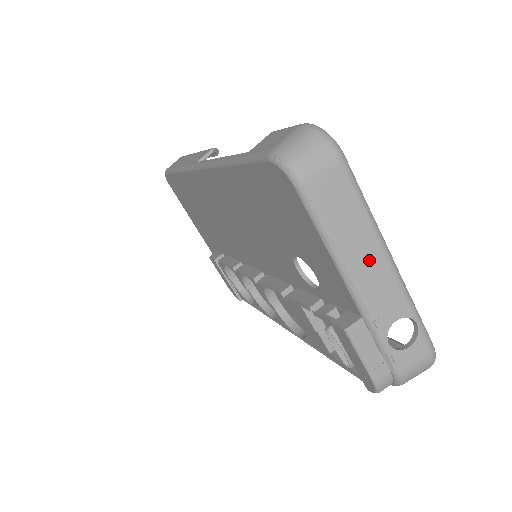
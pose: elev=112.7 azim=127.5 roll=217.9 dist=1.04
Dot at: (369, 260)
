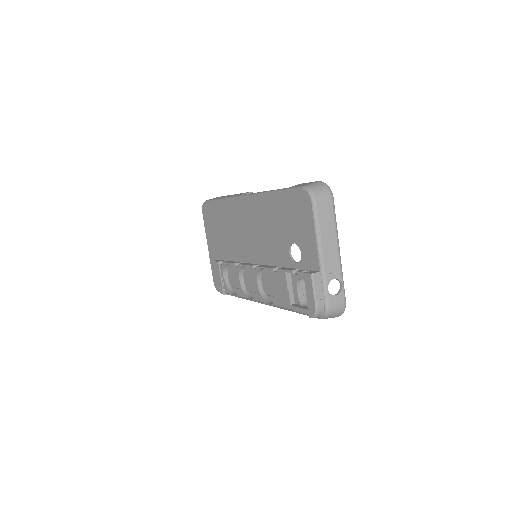
Dot at: (331, 245)
